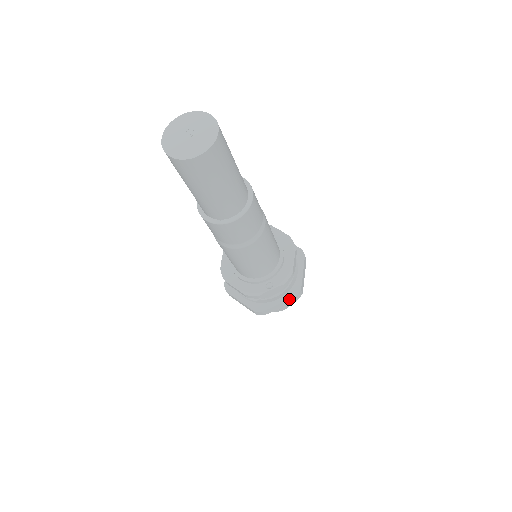
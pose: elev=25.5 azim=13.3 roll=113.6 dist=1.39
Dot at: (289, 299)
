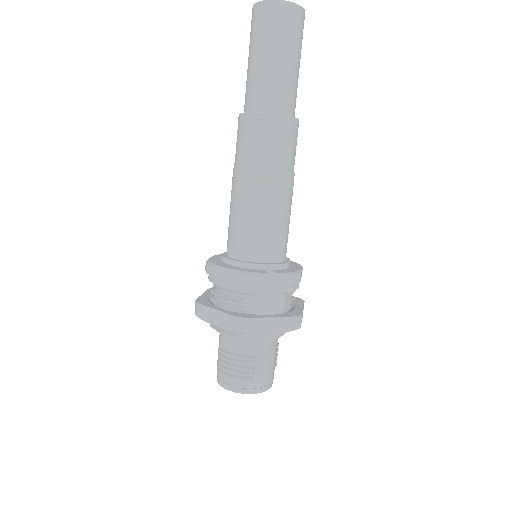
Dot at: (286, 317)
